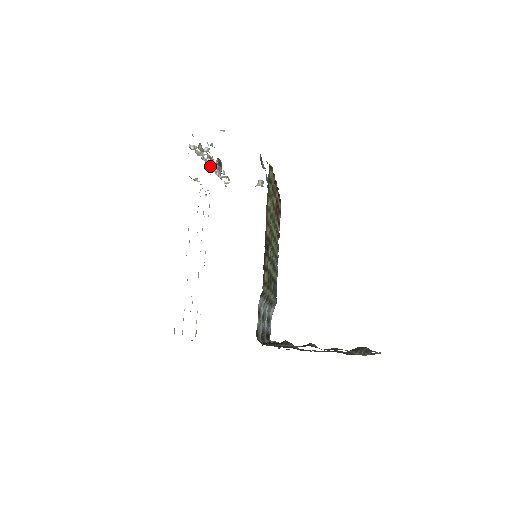
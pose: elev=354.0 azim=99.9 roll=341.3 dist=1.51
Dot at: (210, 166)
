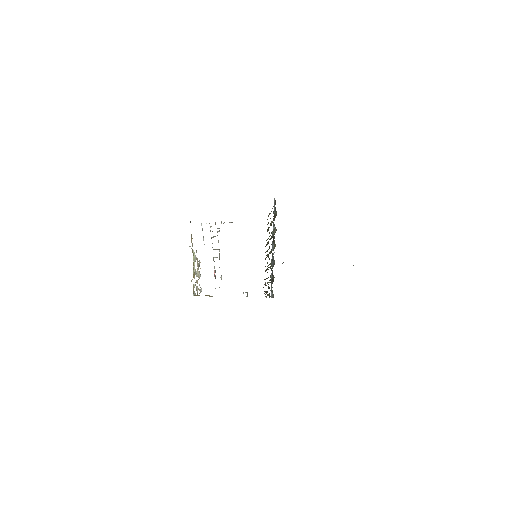
Dot at: occluded
